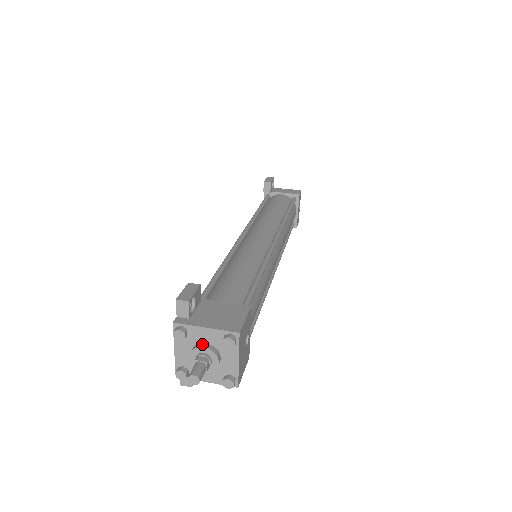
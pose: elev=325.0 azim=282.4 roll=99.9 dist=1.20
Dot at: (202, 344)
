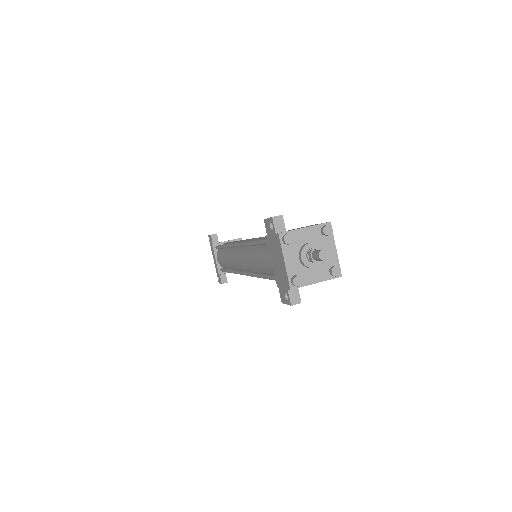
Dot at: (306, 243)
